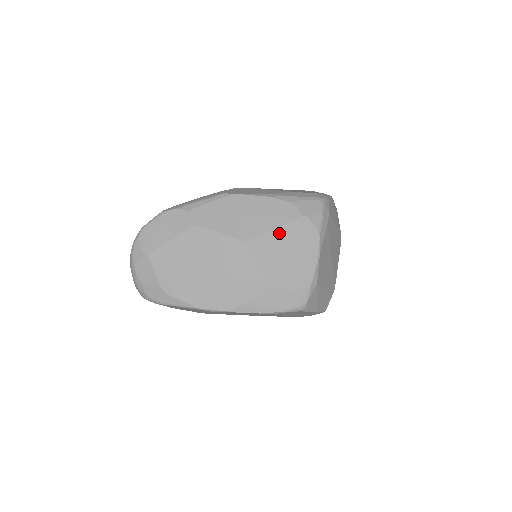
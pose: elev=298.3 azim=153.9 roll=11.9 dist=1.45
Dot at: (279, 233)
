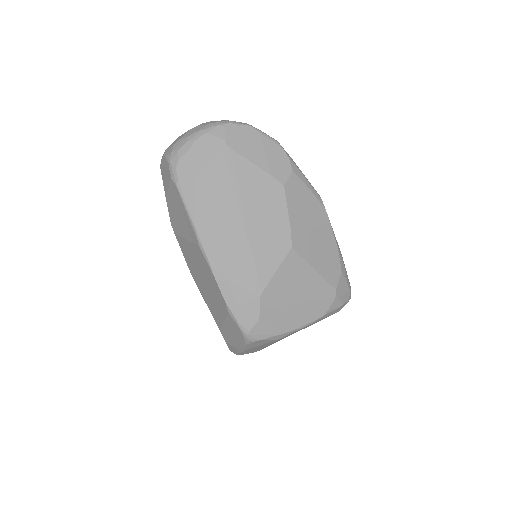
Dot at: (313, 276)
